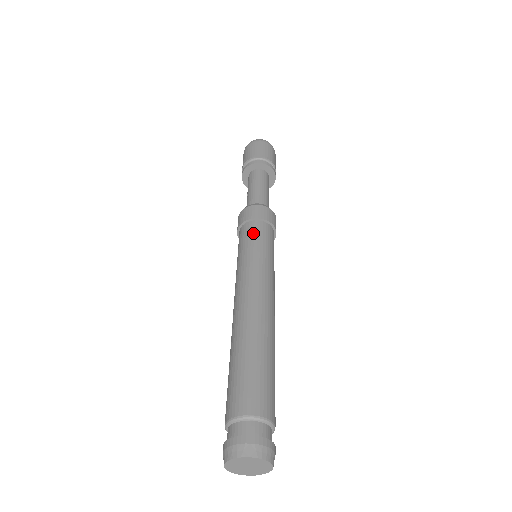
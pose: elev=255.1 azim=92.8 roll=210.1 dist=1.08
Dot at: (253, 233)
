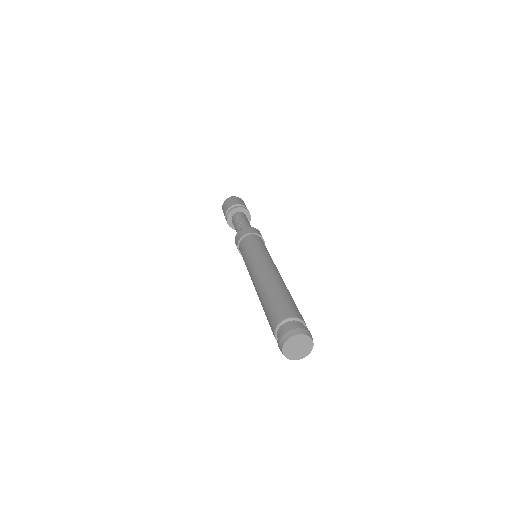
Dot at: (263, 243)
